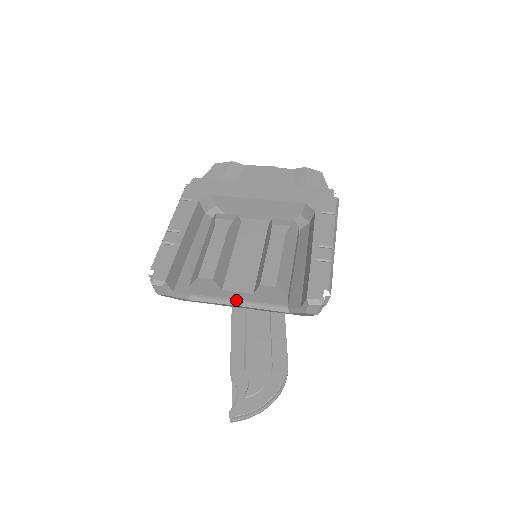
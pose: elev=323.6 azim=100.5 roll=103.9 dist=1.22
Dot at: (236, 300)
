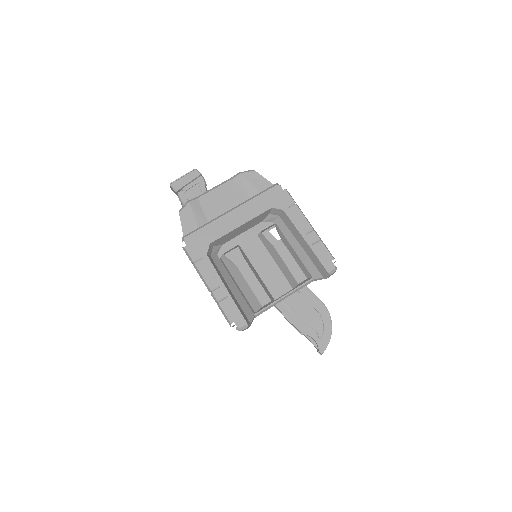
Dot at: (282, 297)
